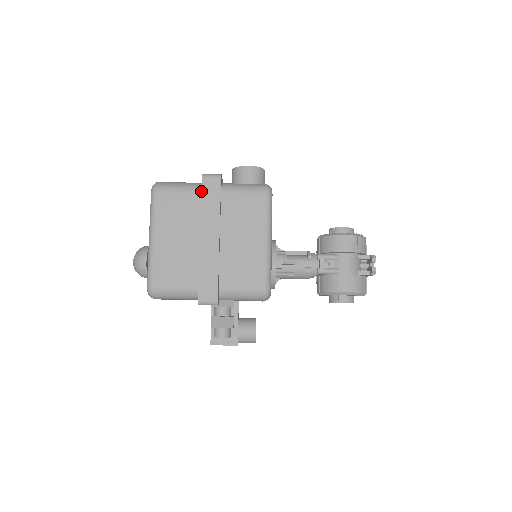
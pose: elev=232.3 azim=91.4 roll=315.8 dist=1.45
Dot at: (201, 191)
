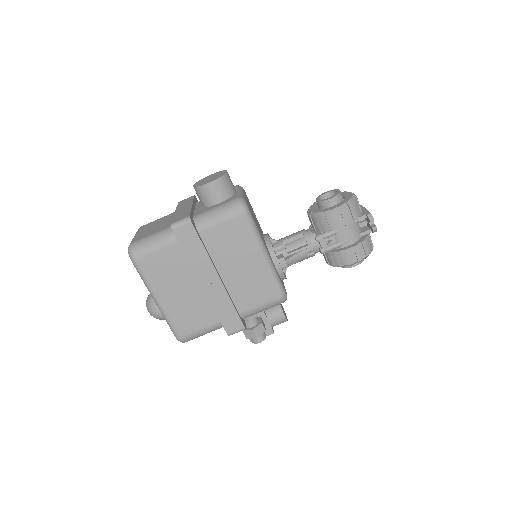
Dot at: (179, 243)
